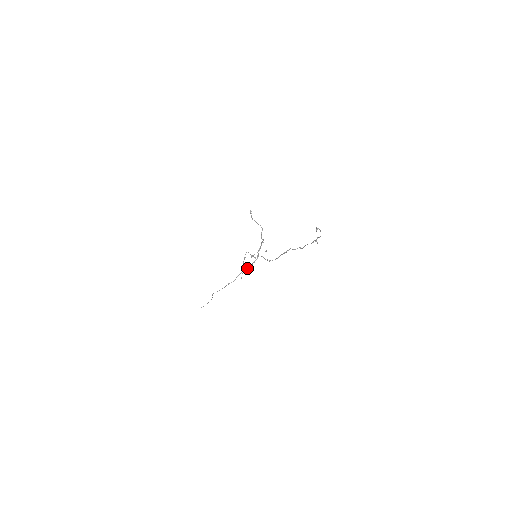
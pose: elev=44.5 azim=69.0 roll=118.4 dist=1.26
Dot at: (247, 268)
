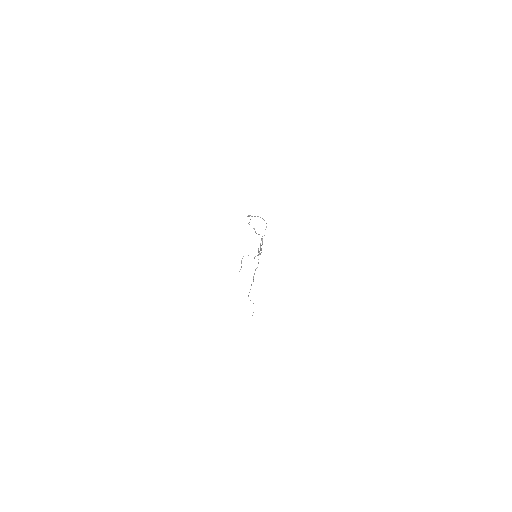
Dot at: (256, 268)
